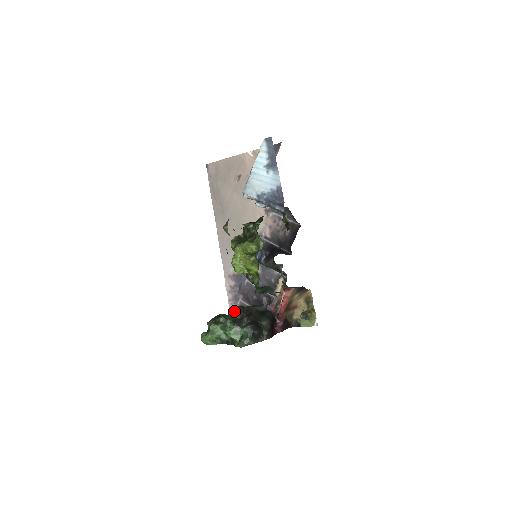
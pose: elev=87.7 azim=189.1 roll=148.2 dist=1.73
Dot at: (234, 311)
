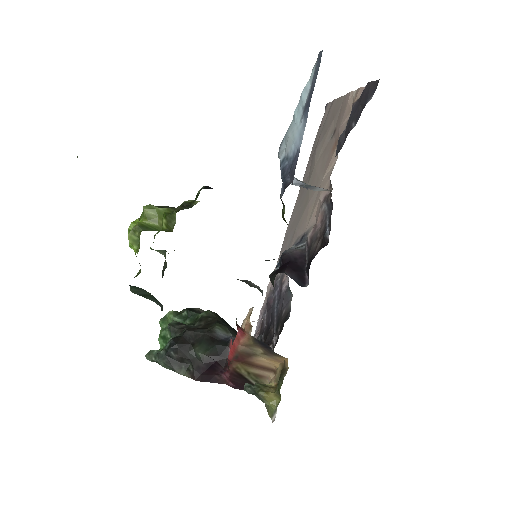
Dot at: (203, 314)
